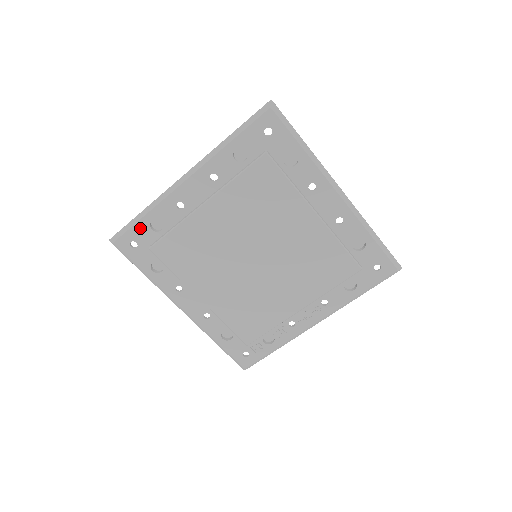
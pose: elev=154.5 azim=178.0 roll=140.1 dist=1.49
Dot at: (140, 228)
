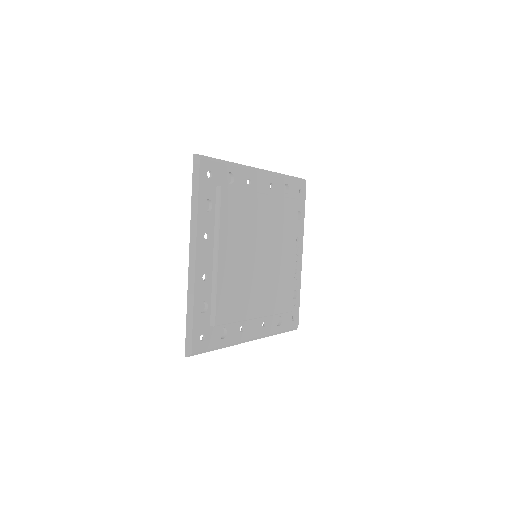
Dot at: (197, 322)
